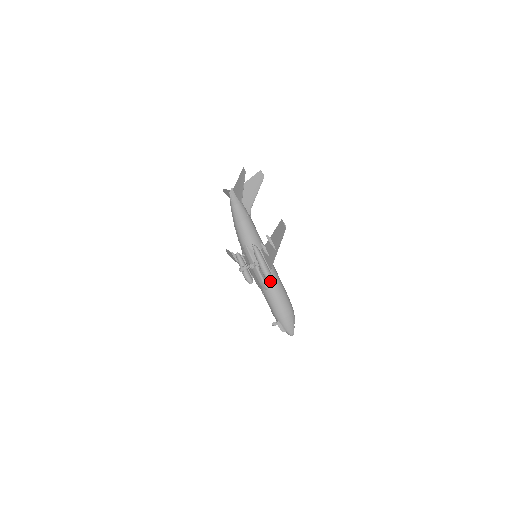
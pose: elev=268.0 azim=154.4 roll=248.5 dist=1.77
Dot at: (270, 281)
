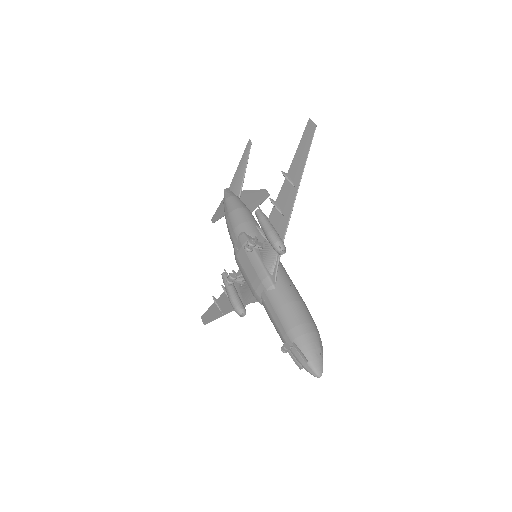
Dot at: (279, 277)
